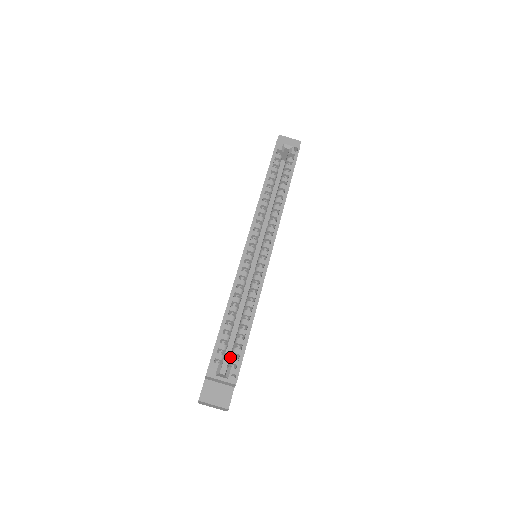
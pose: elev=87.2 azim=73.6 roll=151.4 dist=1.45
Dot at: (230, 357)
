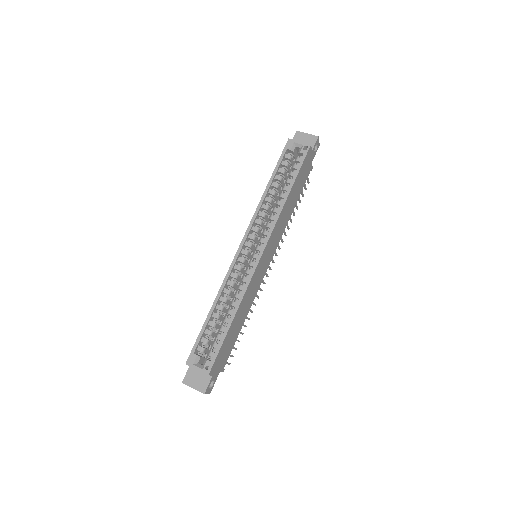
Dot at: (212, 349)
